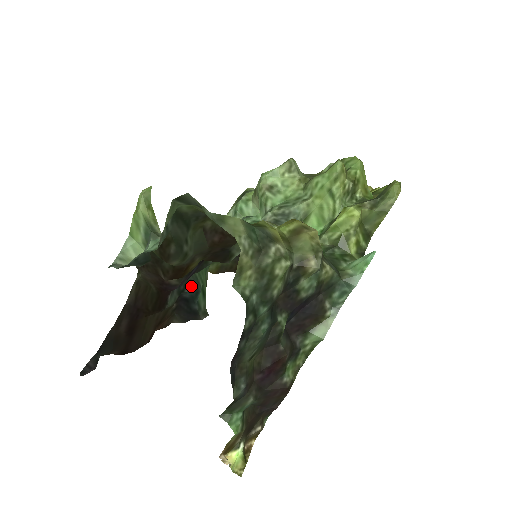
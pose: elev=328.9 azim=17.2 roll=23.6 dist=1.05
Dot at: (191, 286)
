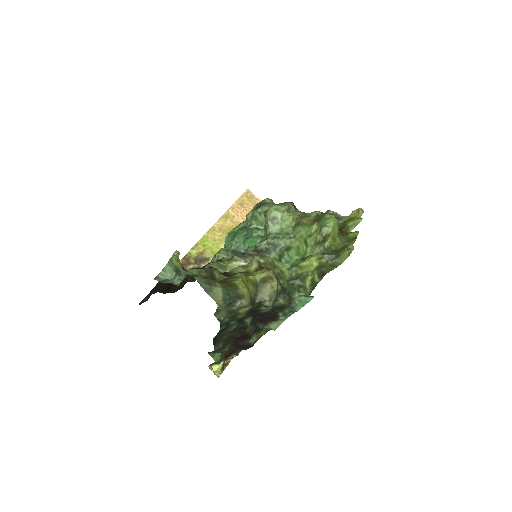
Dot at: occluded
